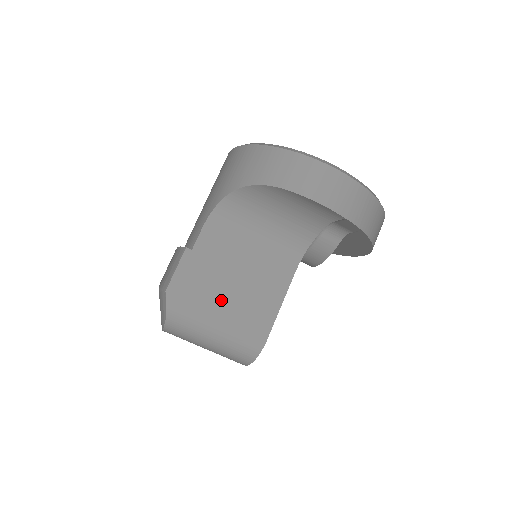
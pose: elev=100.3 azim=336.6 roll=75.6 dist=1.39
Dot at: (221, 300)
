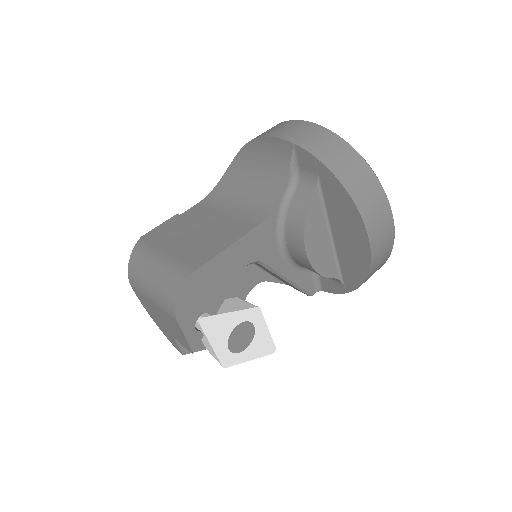
Dot at: (177, 242)
